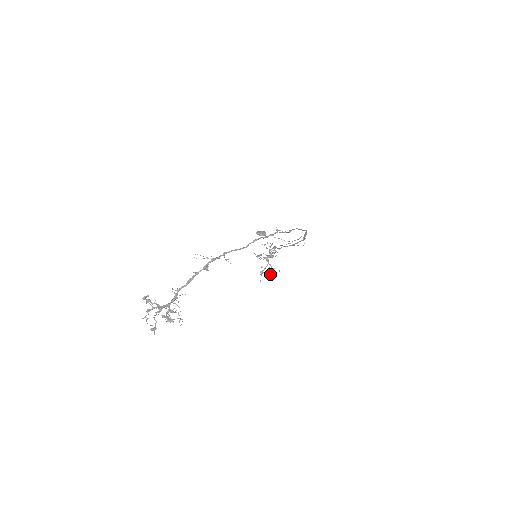
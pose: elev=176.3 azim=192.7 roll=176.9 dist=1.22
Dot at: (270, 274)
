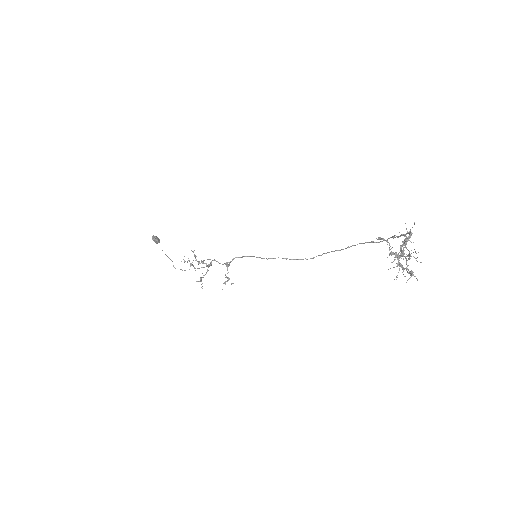
Dot at: occluded
